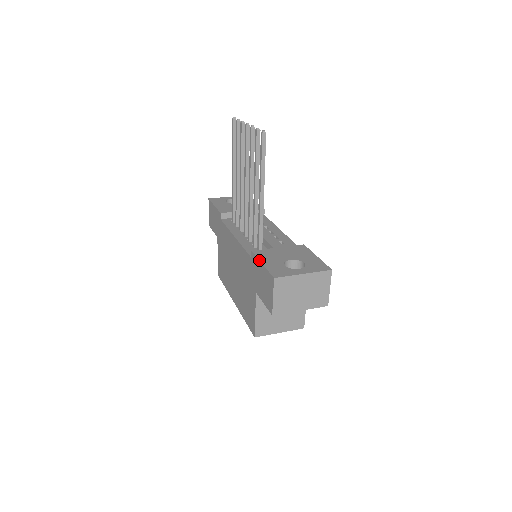
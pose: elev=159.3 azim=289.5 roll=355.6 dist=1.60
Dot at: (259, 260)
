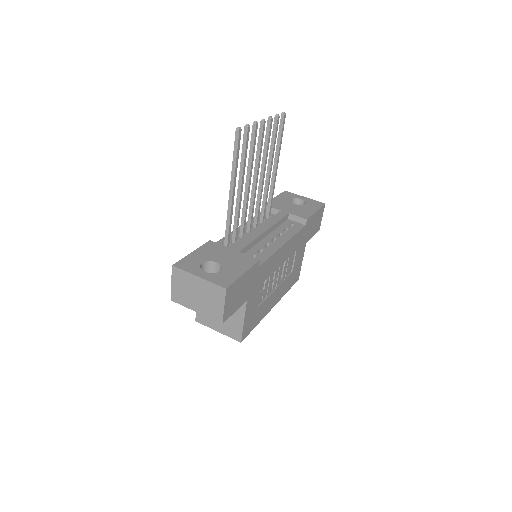
Dot at: (196, 249)
